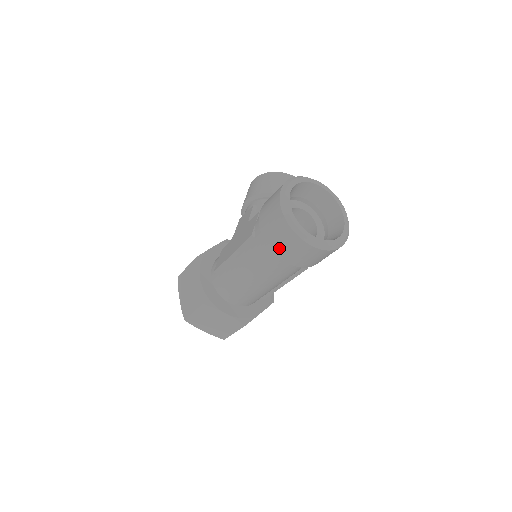
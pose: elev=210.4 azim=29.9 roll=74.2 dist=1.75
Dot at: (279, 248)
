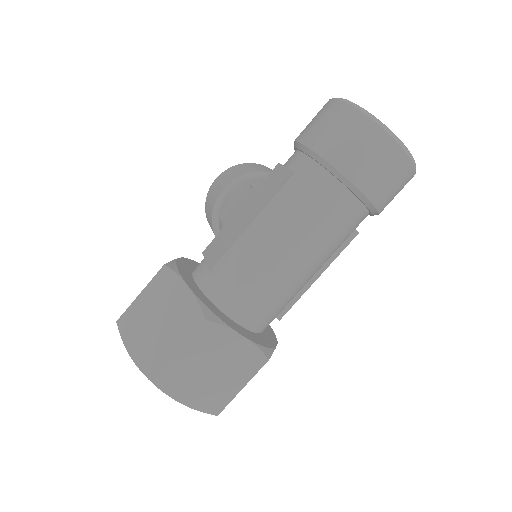
Dot at: (356, 166)
